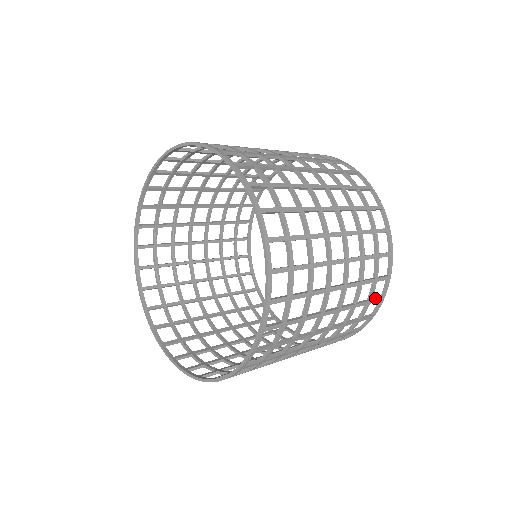
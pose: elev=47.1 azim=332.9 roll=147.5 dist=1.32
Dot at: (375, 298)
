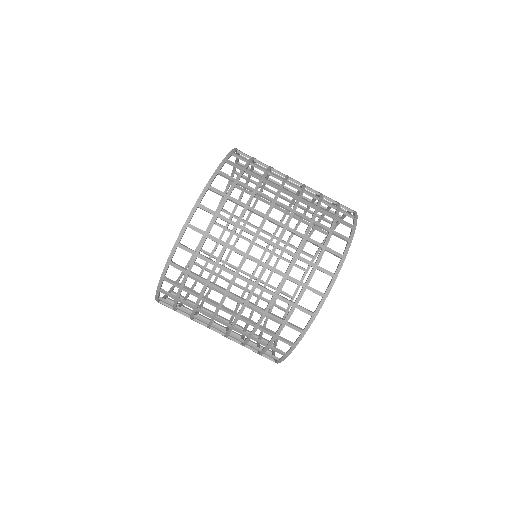
Dot at: (294, 325)
